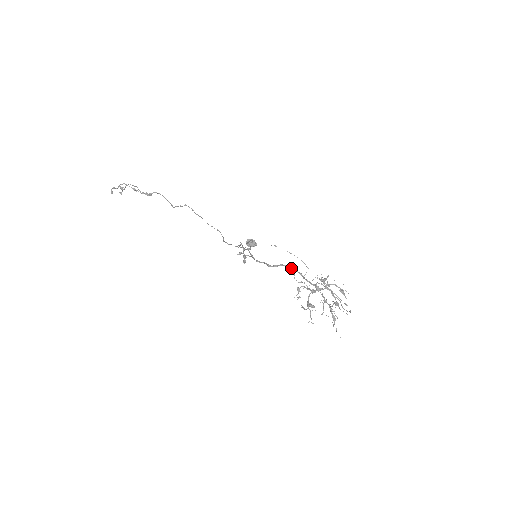
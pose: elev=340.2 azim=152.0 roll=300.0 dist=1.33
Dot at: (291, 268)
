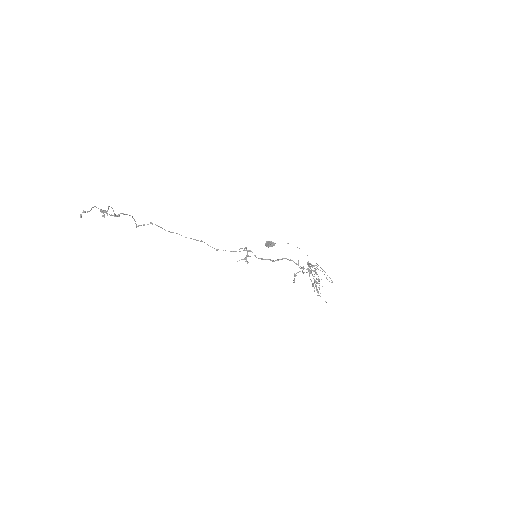
Dot at: (289, 260)
